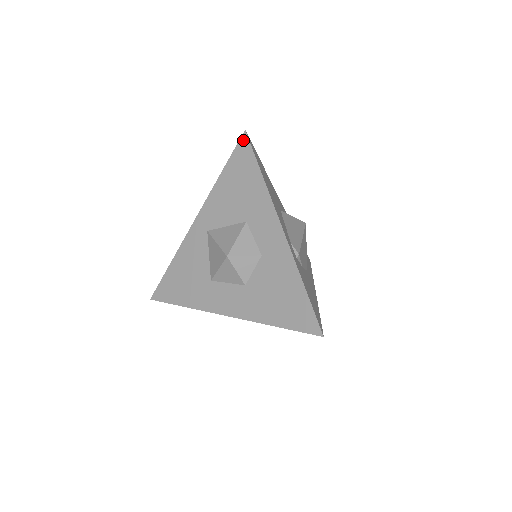
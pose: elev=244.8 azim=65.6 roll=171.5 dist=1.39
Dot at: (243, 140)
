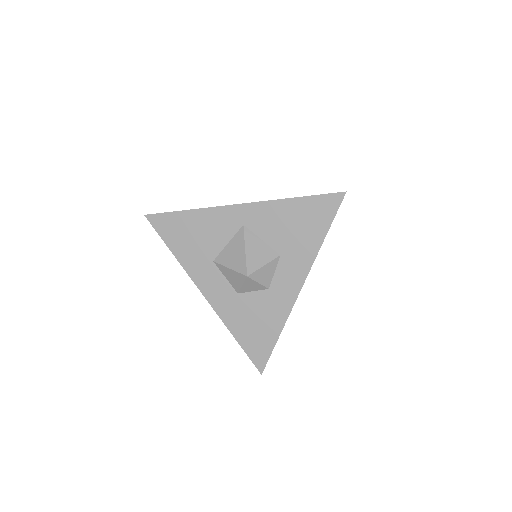
Dot at: (337, 197)
